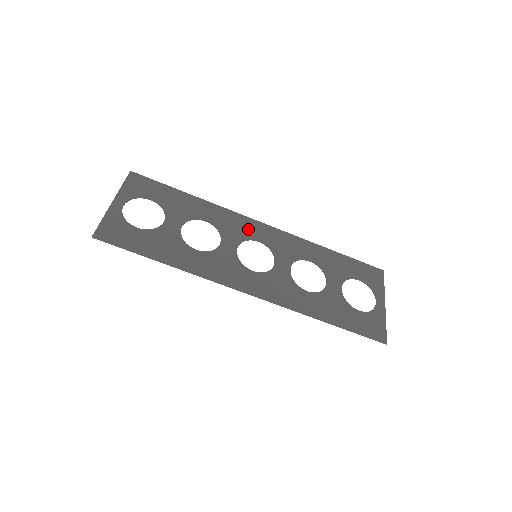
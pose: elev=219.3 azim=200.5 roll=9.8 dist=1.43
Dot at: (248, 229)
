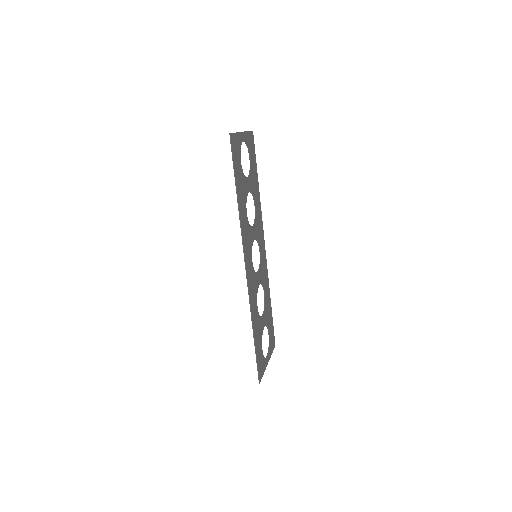
Dot at: (261, 238)
